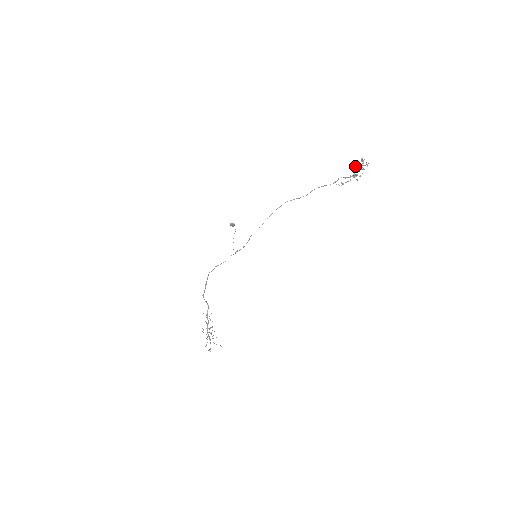
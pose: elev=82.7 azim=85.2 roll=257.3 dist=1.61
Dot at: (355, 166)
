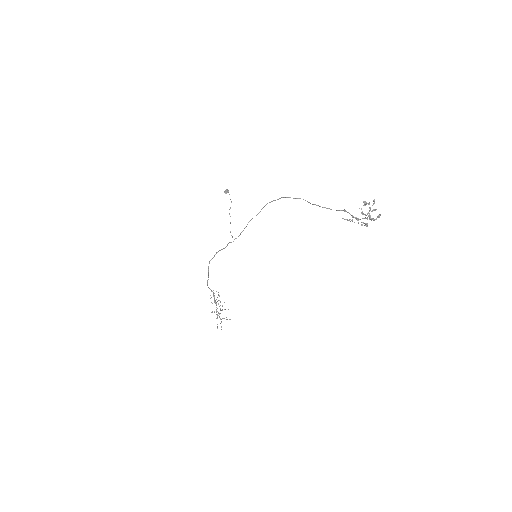
Dot at: (365, 204)
